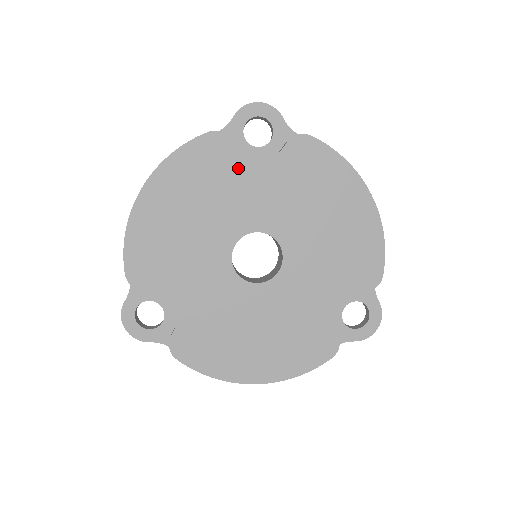
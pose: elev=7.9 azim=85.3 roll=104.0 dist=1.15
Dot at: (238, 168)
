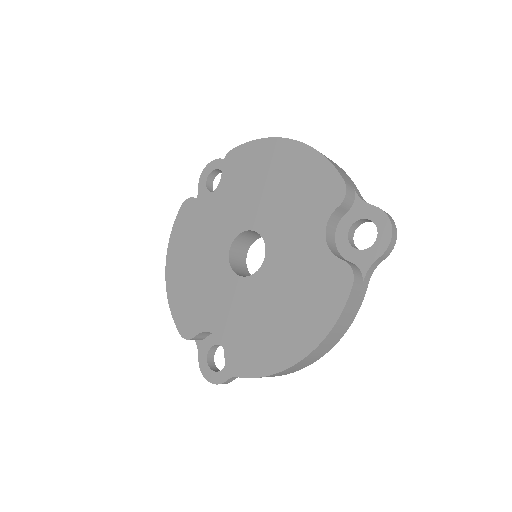
Dot at: (205, 209)
